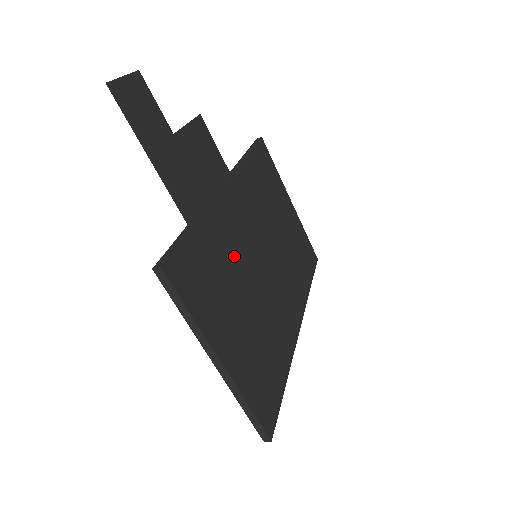
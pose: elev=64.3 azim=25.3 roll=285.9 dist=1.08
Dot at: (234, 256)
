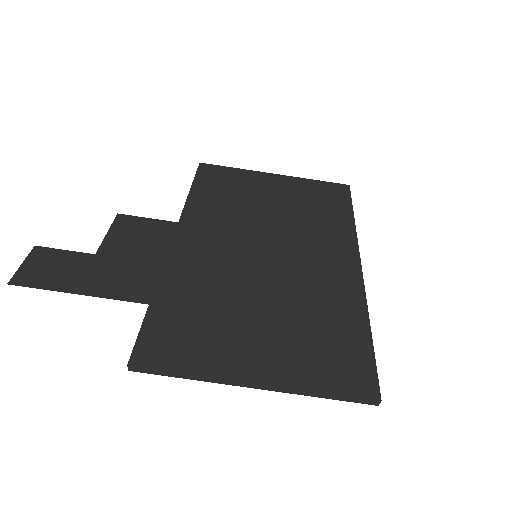
Dot at: (219, 283)
